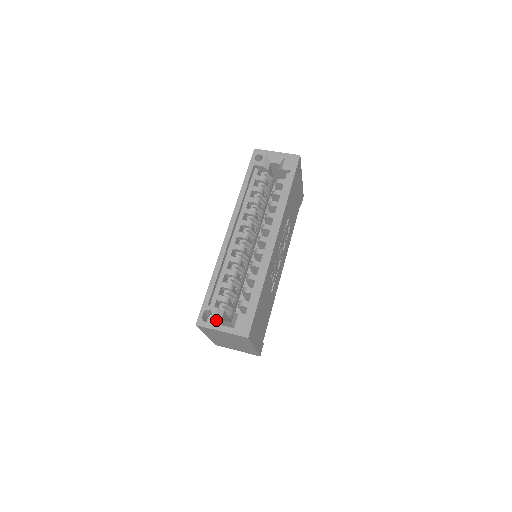
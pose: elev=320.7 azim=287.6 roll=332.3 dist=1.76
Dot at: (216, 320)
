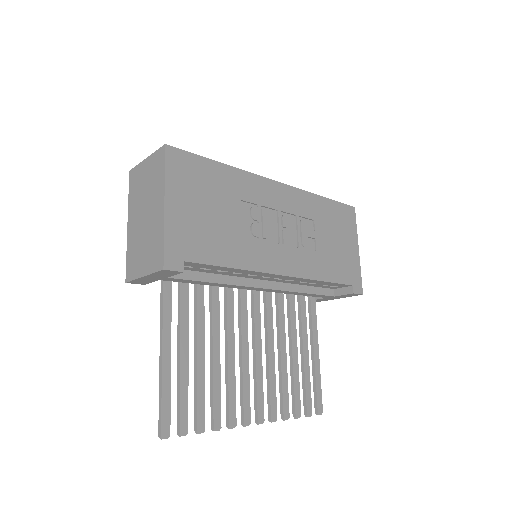
Dot at: occluded
